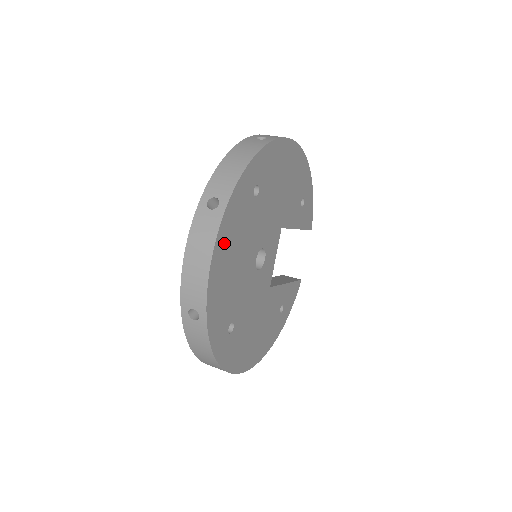
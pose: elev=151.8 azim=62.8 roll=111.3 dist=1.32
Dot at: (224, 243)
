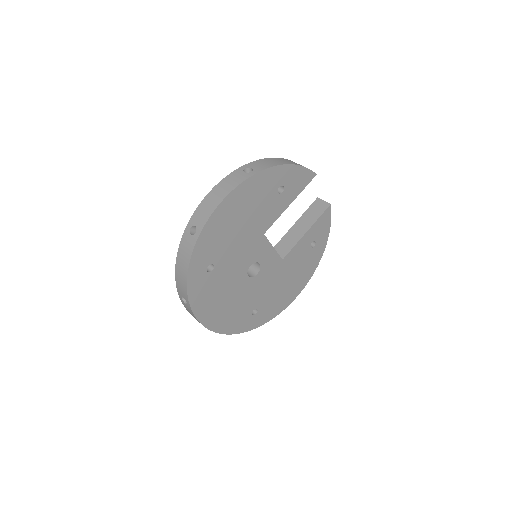
Dot at: (206, 311)
